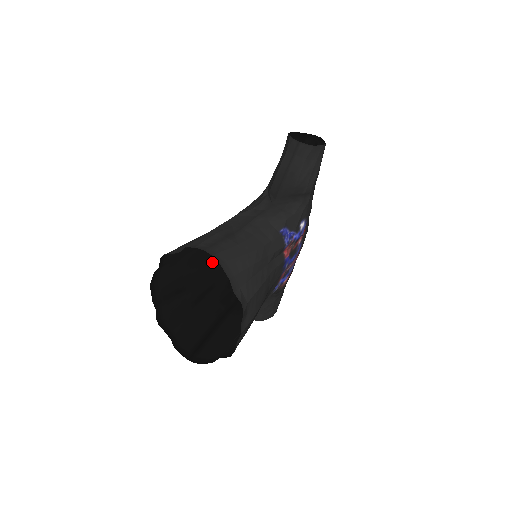
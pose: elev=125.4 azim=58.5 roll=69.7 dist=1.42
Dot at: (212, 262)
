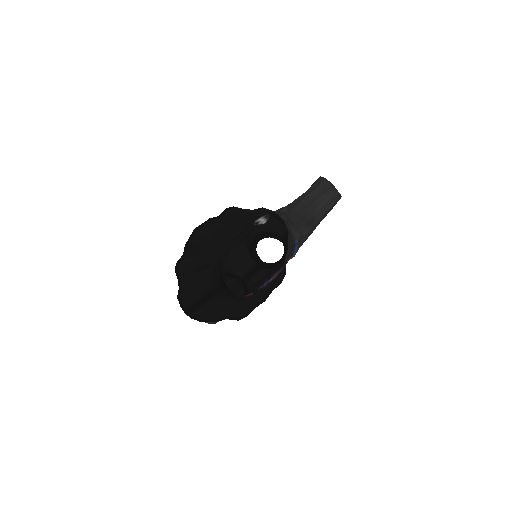
Dot at: (219, 244)
